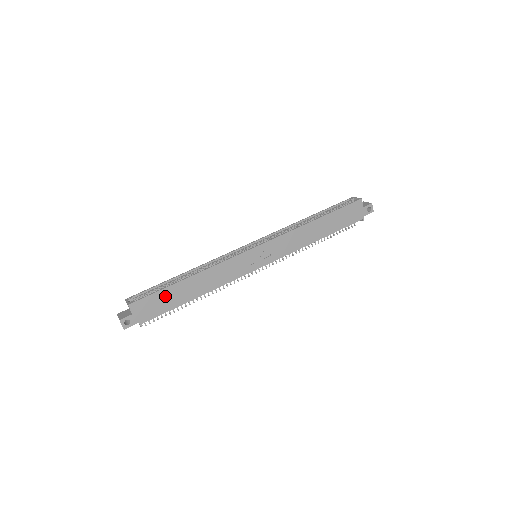
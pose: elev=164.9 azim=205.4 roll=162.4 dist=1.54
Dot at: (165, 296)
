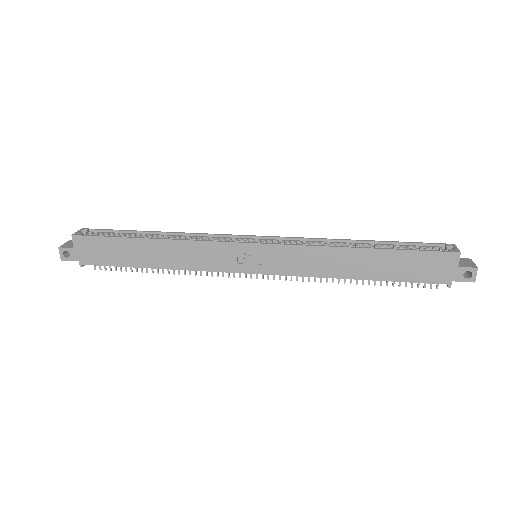
Dot at: (116, 247)
